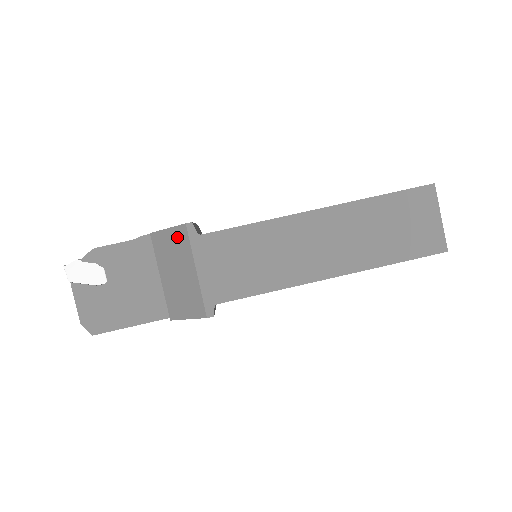
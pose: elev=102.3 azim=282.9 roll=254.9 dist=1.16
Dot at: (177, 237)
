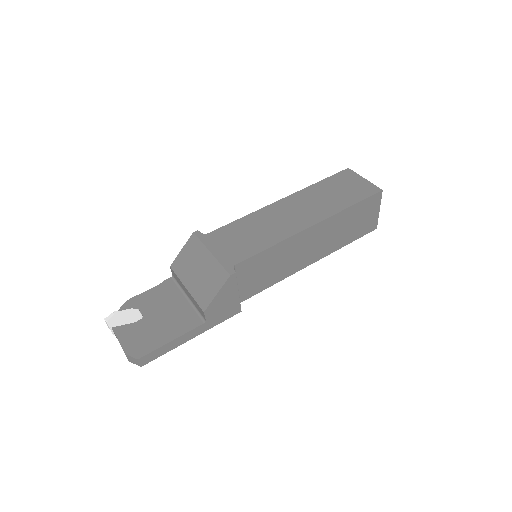
Dot at: (190, 247)
